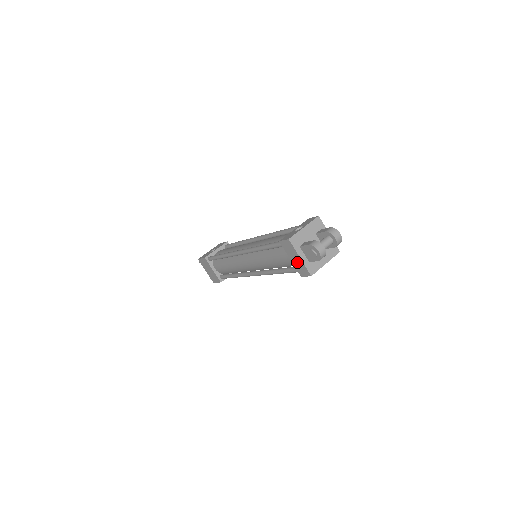
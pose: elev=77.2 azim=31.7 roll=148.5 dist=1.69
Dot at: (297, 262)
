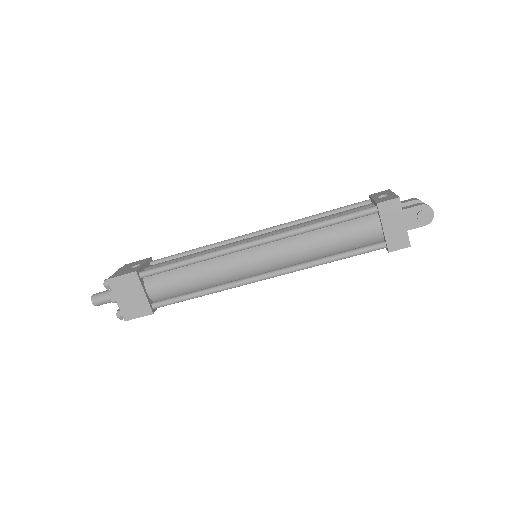
Dot at: (395, 230)
